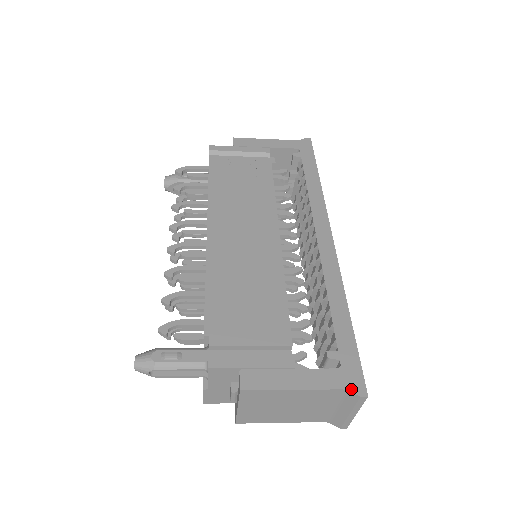
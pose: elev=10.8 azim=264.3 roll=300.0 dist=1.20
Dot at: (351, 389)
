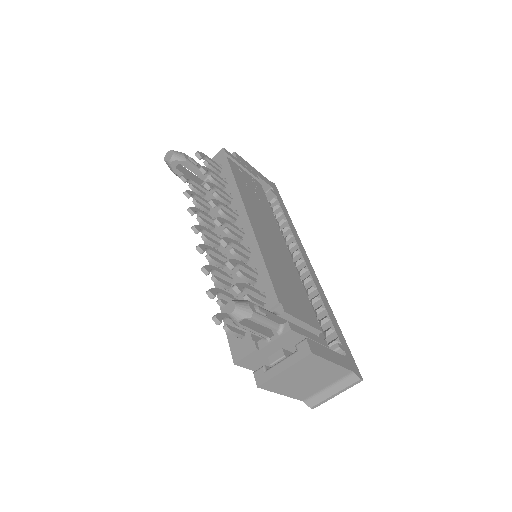
Dot at: (356, 373)
